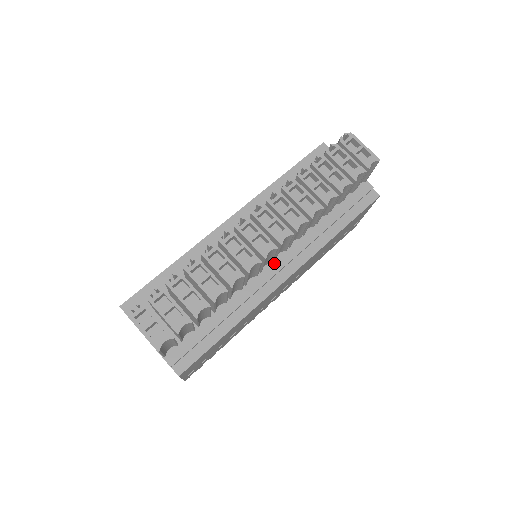
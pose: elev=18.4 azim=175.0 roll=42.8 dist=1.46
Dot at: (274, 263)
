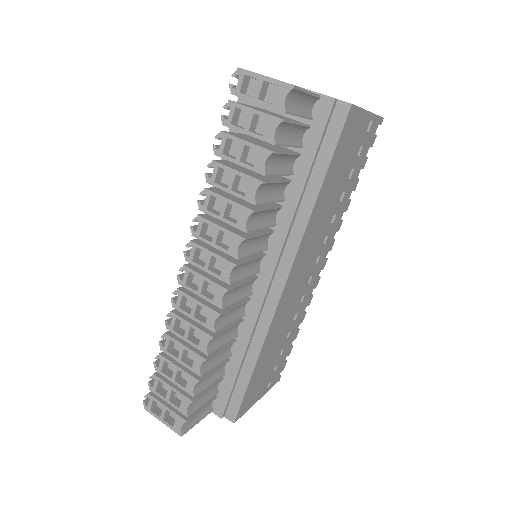
Dot at: (260, 277)
